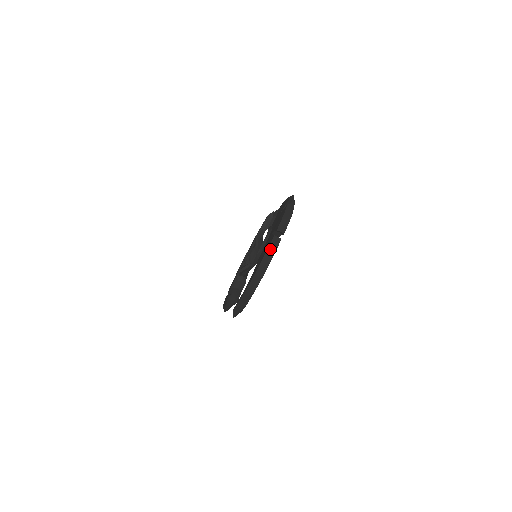
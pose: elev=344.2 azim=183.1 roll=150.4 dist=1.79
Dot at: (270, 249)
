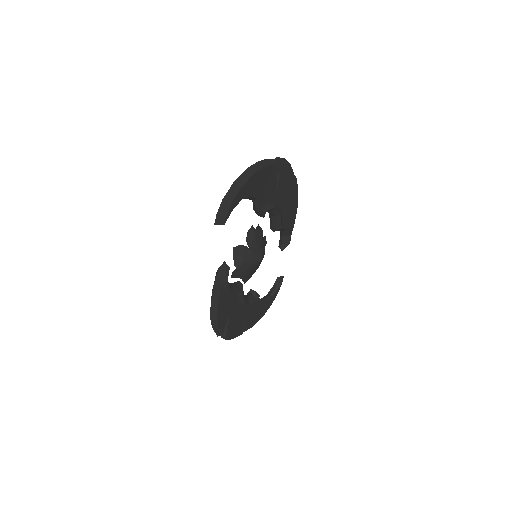
Dot at: (264, 160)
